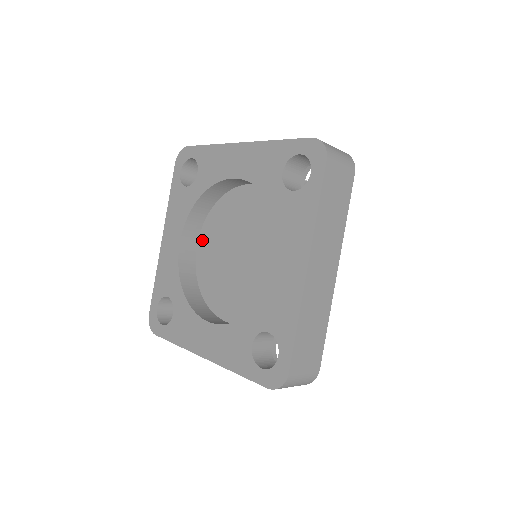
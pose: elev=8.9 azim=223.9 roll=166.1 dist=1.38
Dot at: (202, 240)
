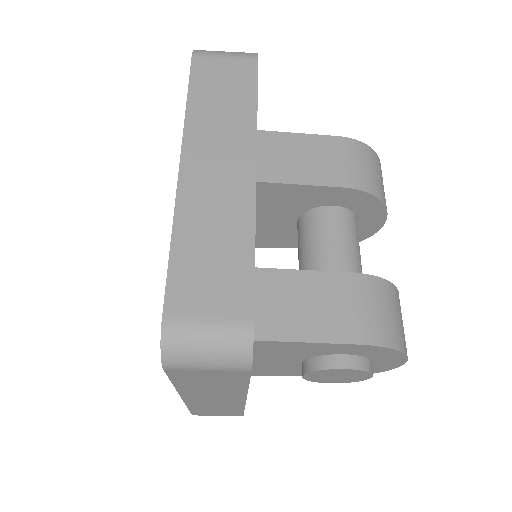
Dot at: occluded
